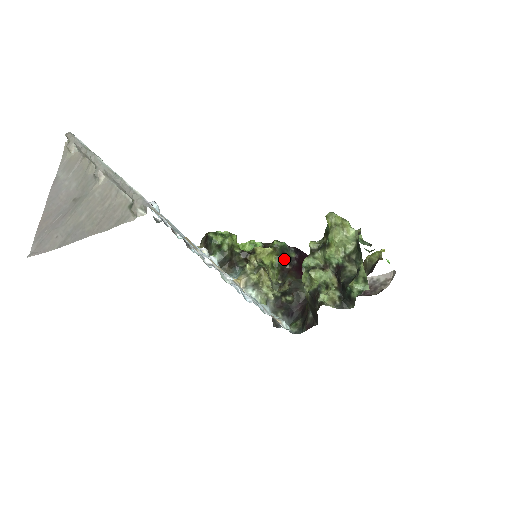
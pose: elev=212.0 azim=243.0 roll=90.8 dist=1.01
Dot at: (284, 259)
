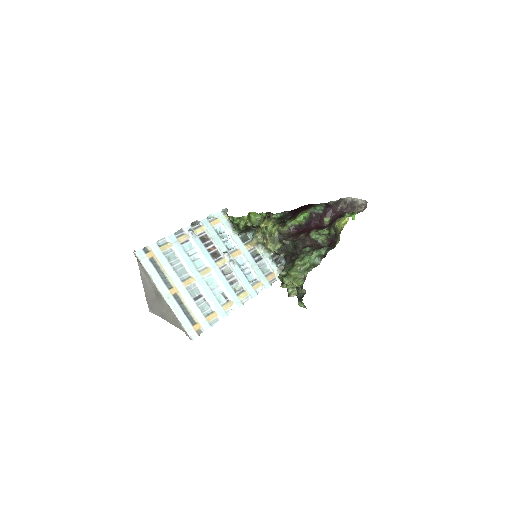
Dot at: (282, 219)
